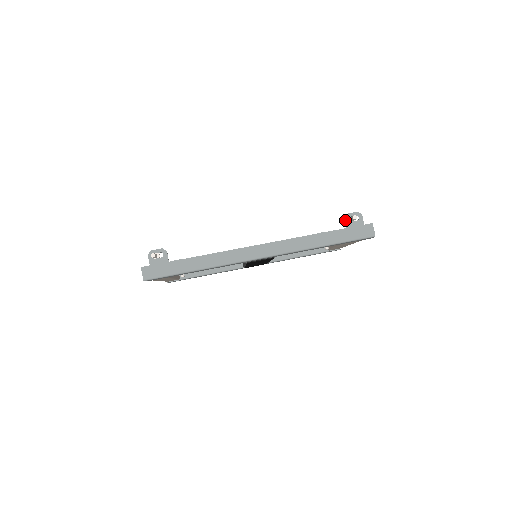
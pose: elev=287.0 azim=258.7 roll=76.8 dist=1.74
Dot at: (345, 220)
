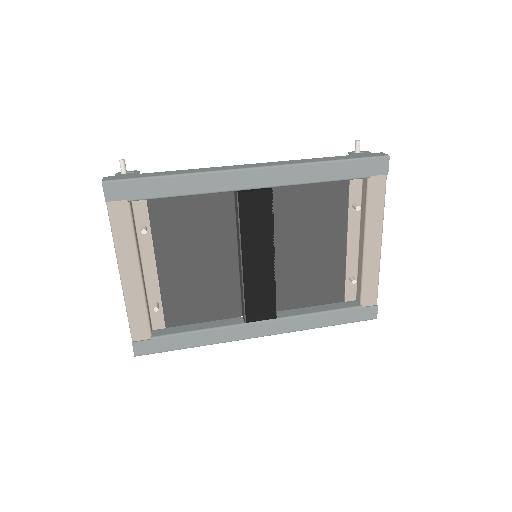
Dot at: (349, 153)
